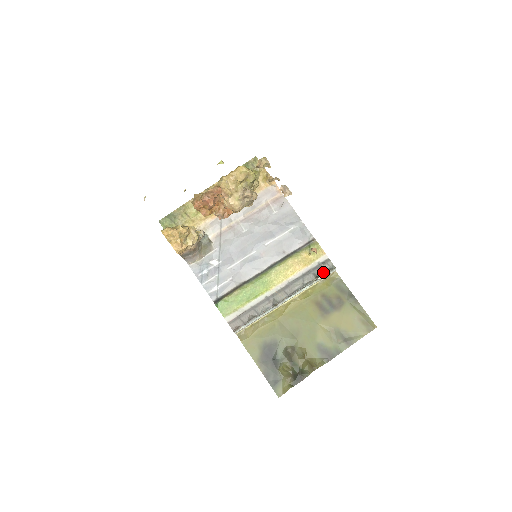
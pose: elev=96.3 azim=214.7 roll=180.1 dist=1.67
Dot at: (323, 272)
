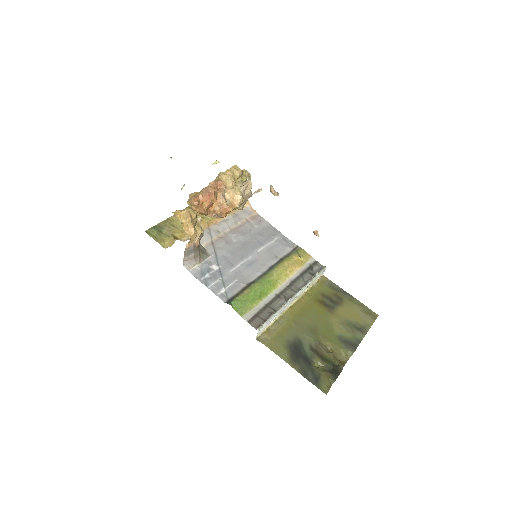
Dot at: (317, 271)
